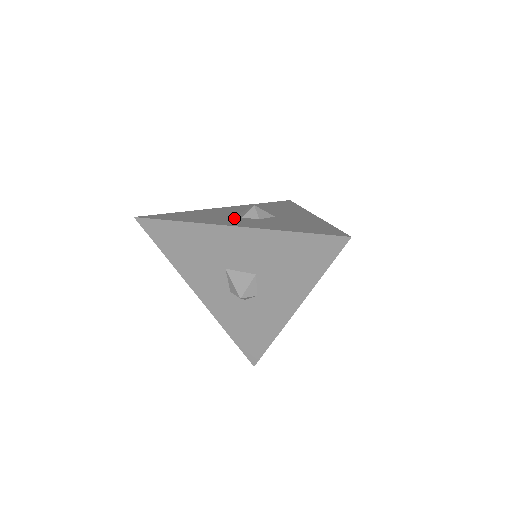
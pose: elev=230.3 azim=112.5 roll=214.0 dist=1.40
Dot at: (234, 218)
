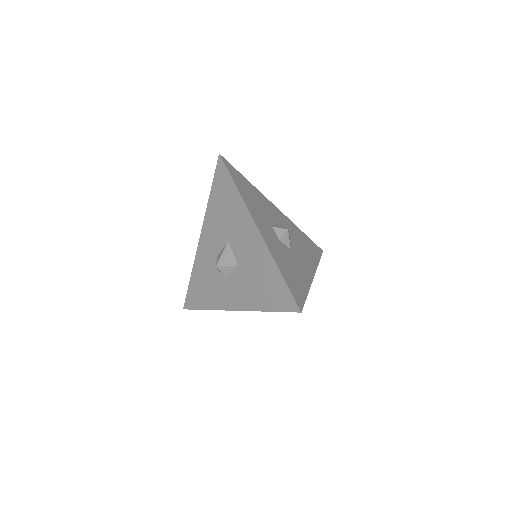
Dot at: (268, 222)
